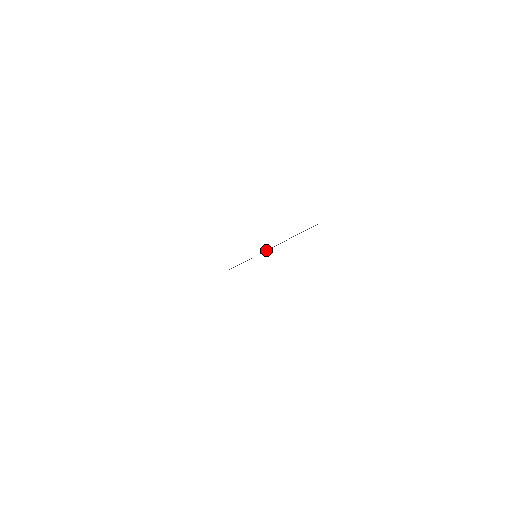
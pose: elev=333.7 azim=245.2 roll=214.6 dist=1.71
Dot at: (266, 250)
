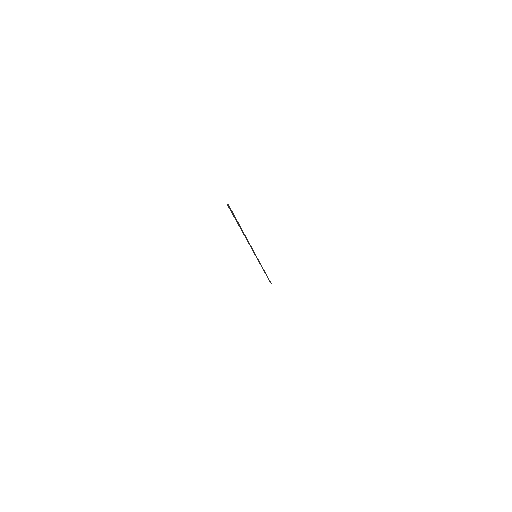
Dot at: (250, 246)
